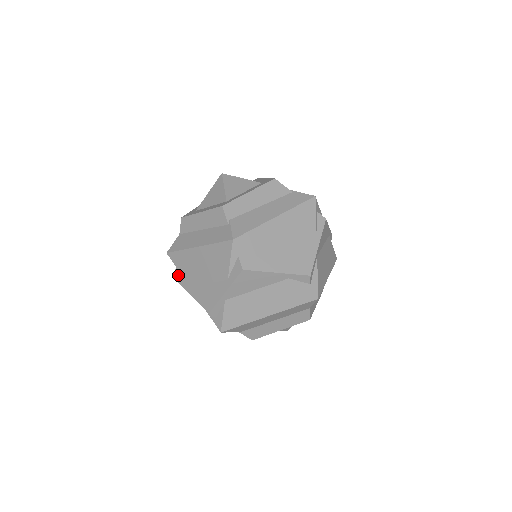
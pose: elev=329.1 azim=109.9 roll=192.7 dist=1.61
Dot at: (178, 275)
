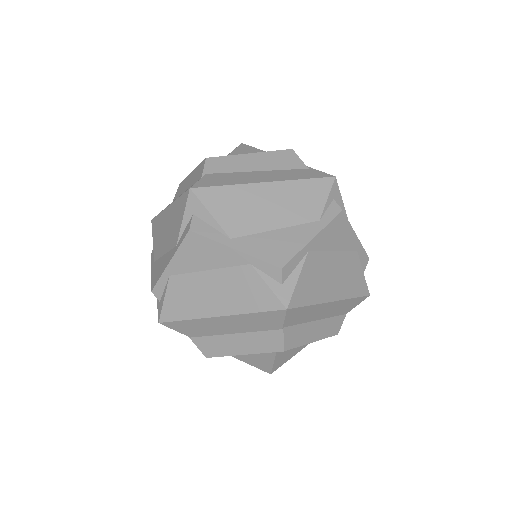
Dot at: occluded
